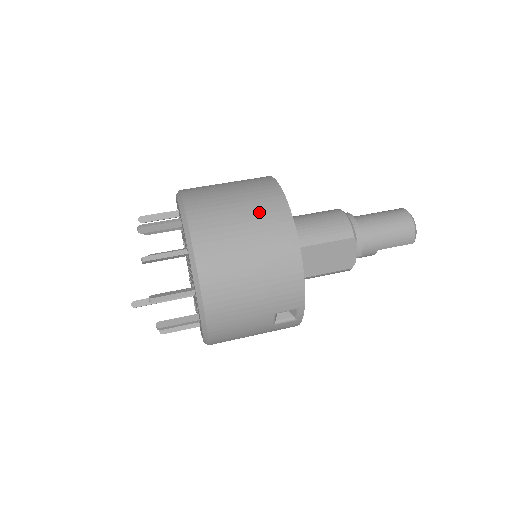
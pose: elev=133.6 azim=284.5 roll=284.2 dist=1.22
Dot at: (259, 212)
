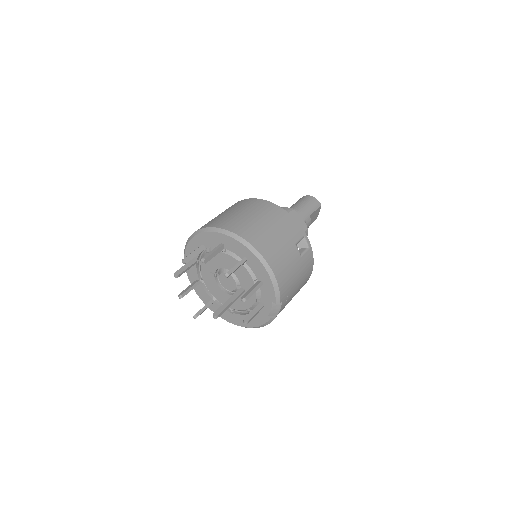
Dot at: (240, 206)
